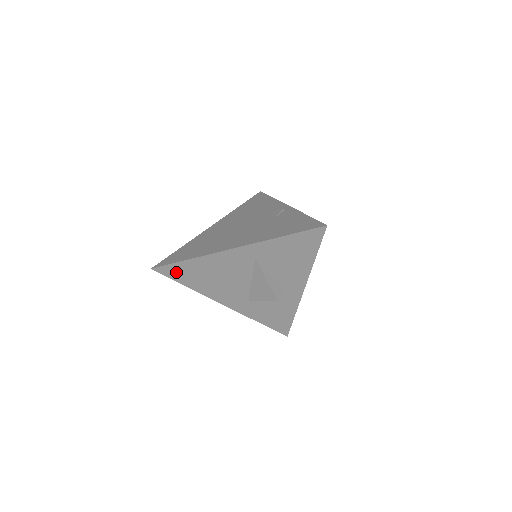
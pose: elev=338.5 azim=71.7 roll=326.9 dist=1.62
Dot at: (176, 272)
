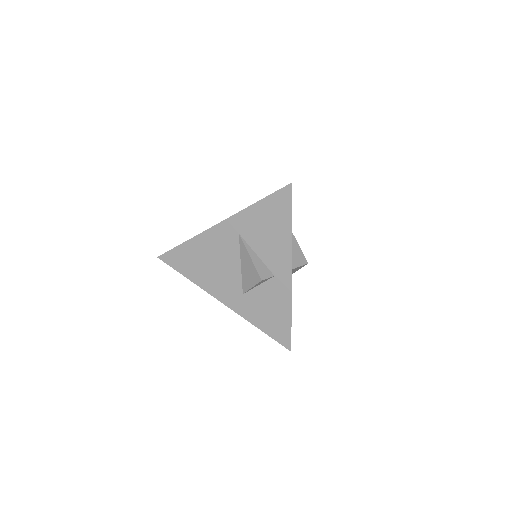
Dot at: (177, 260)
